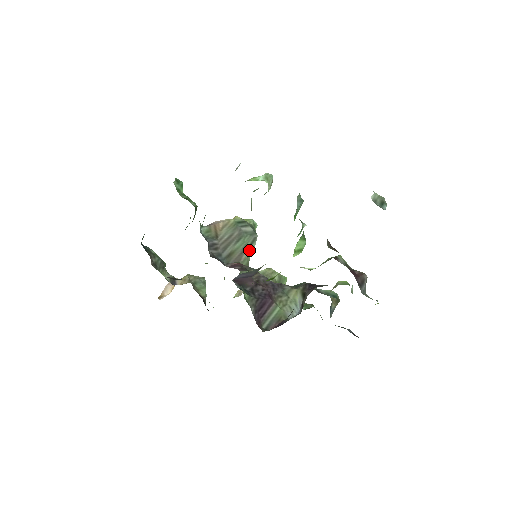
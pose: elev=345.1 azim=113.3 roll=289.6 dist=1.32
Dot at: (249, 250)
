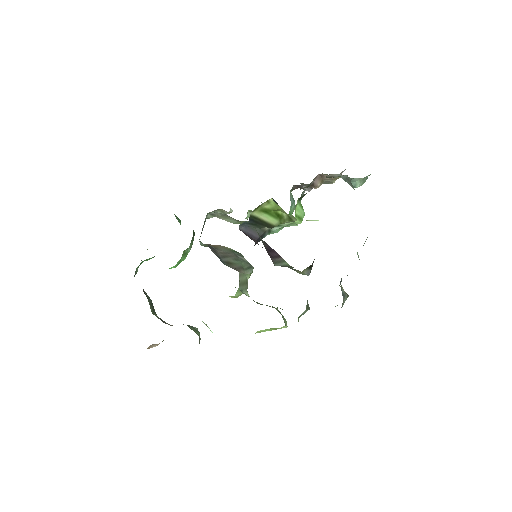
Dot at: (247, 271)
